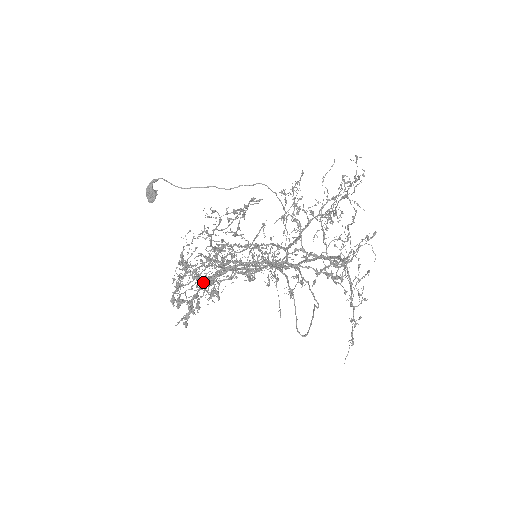
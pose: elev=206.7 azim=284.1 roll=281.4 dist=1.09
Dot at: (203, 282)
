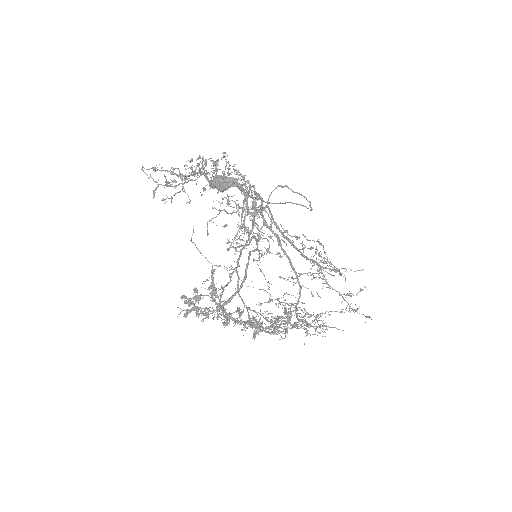
Dot at: occluded
